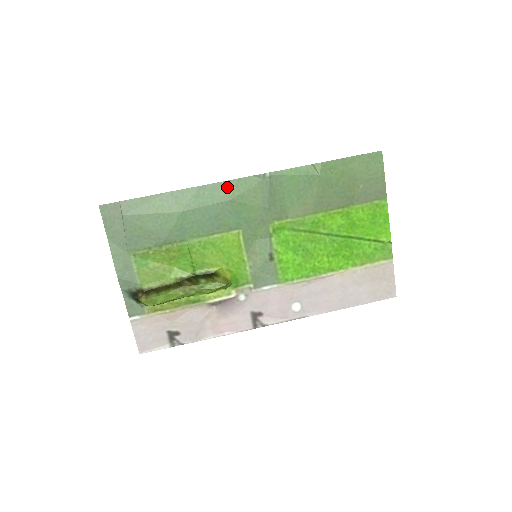
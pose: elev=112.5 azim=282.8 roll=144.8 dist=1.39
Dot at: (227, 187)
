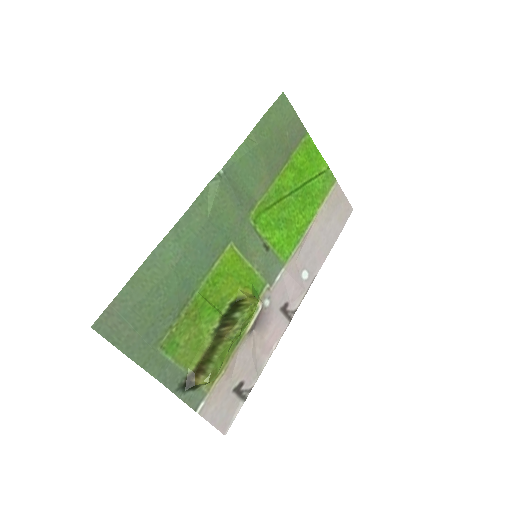
Dot at: (197, 209)
